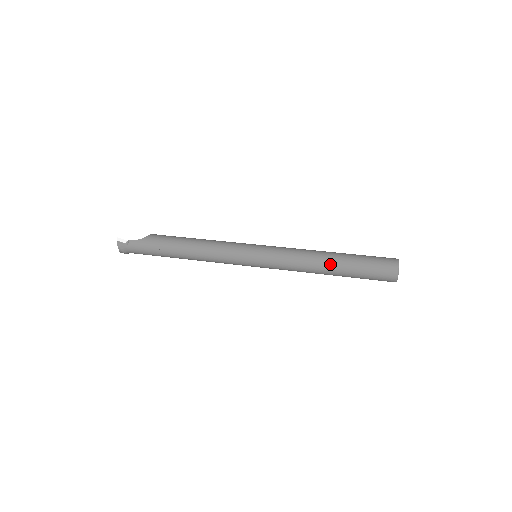
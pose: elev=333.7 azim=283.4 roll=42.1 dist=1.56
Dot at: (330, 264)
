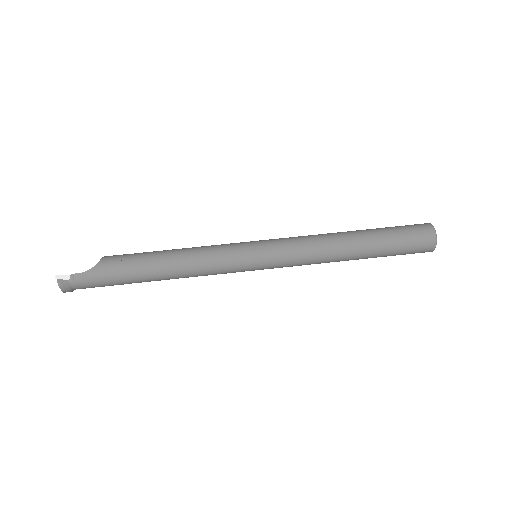
Dot at: (356, 248)
